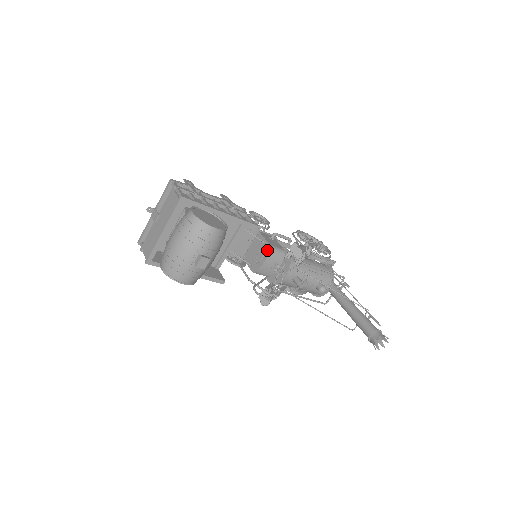
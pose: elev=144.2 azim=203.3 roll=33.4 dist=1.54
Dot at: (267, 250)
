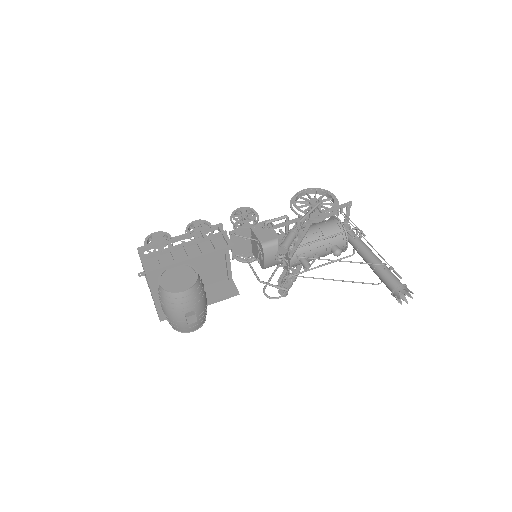
Dot at: (261, 249)
